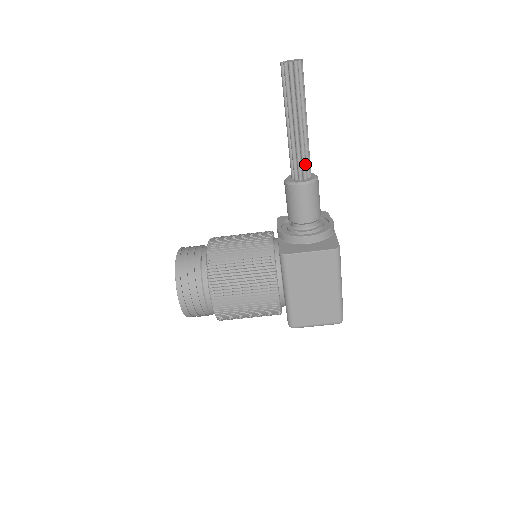
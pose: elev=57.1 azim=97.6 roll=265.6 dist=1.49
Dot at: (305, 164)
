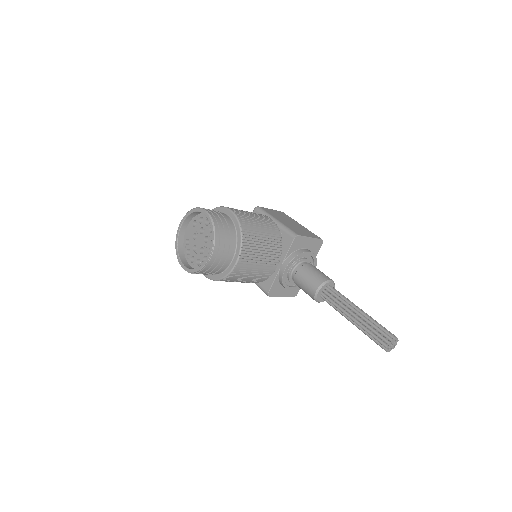
Dot at: occluded
